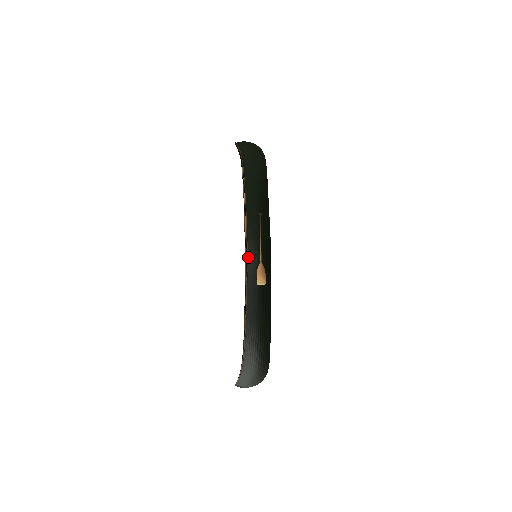
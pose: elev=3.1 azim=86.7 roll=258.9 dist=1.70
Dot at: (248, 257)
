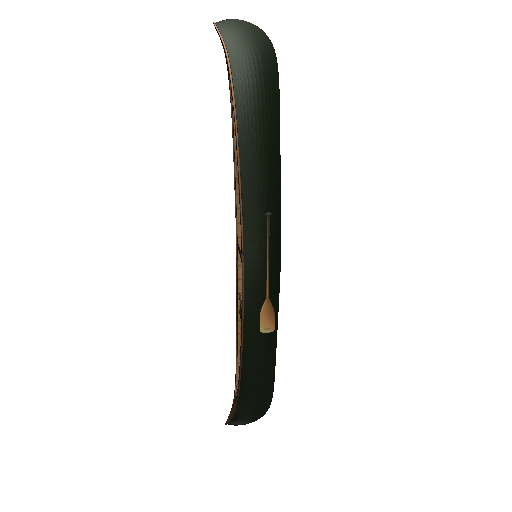
Dot at: (245, 280)
